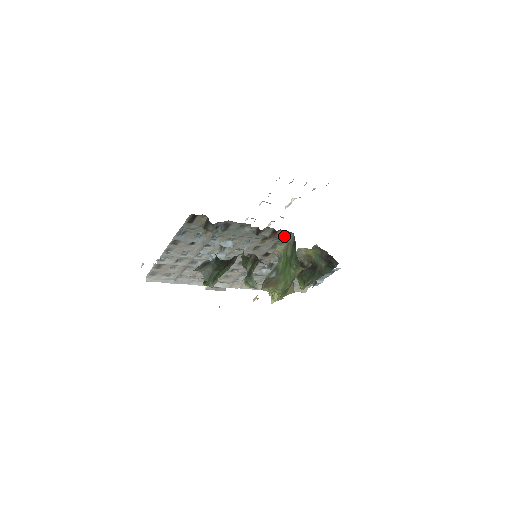
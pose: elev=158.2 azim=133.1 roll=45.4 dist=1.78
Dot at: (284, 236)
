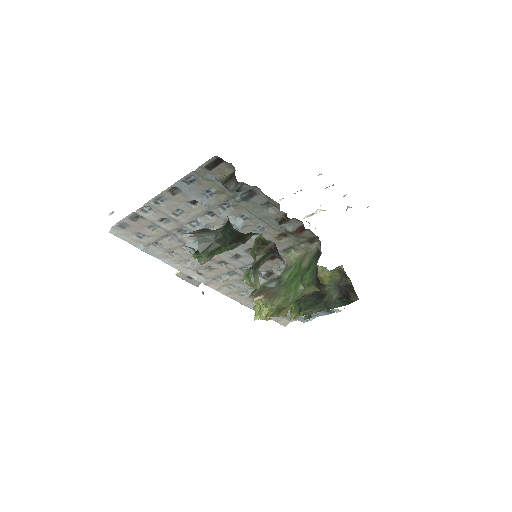
Dot at: (307, 240)
